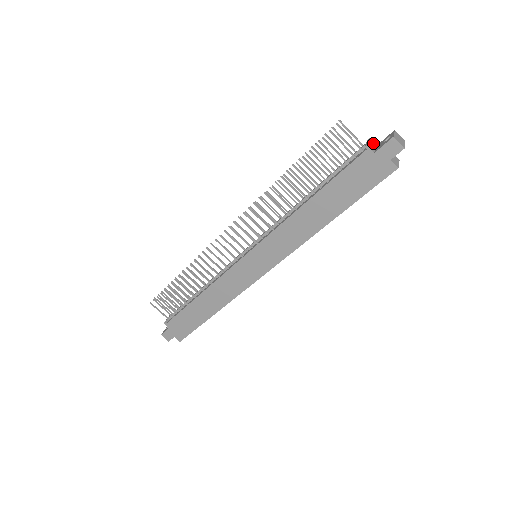
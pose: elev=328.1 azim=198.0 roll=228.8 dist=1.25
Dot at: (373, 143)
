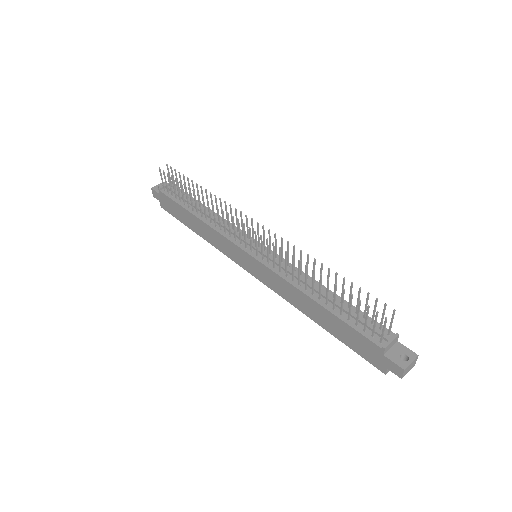
Dot at: (397, 339)
